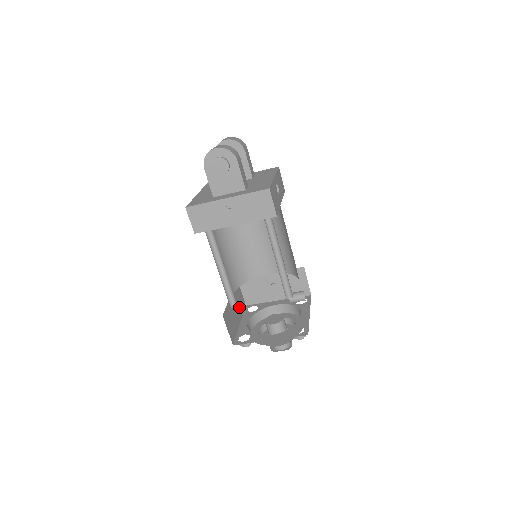
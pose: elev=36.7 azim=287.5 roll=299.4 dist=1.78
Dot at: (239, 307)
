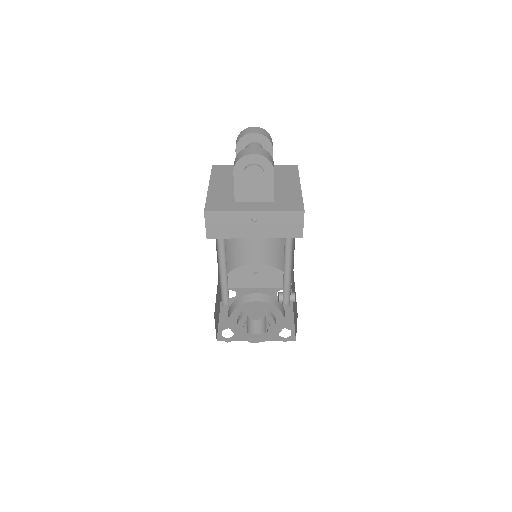
Dot at: (219, 294)
